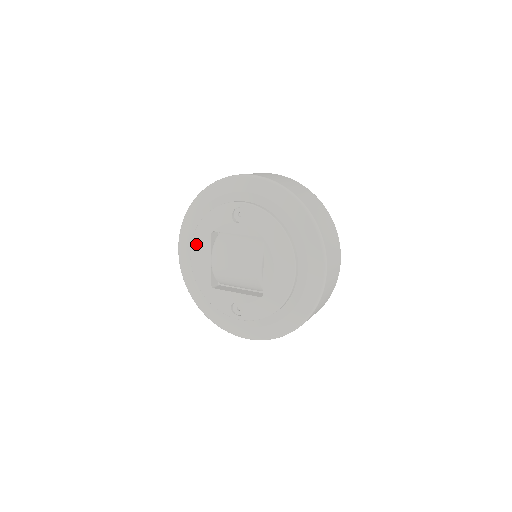
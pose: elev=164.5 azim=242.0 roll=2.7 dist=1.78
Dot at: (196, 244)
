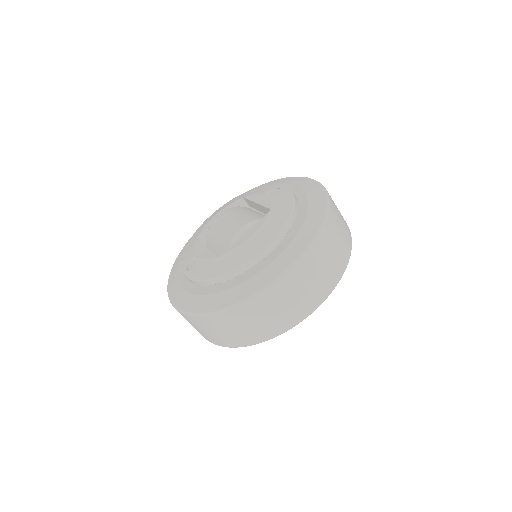
Dot at: (223, 206)
